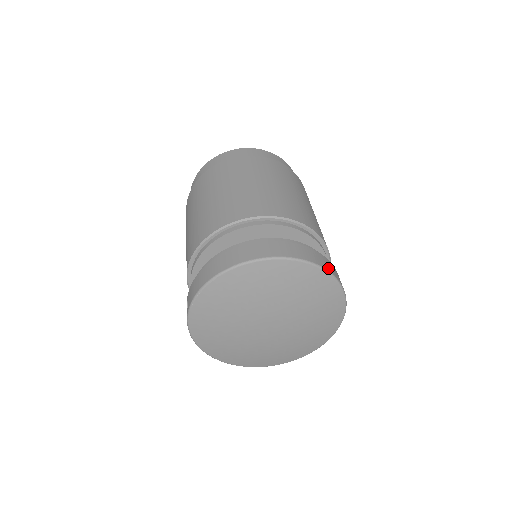
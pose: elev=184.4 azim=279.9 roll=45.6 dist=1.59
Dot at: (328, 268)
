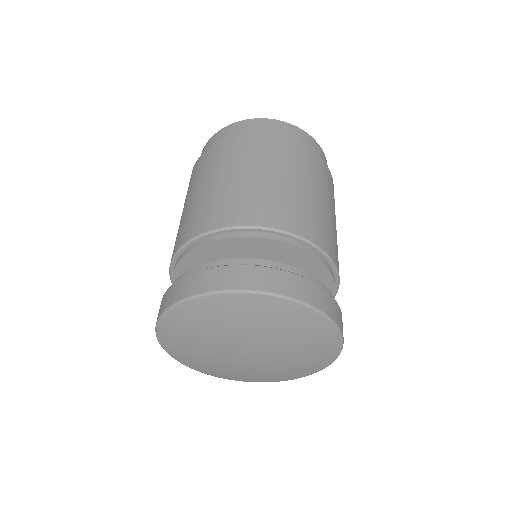
Dot at: (283, 290)
